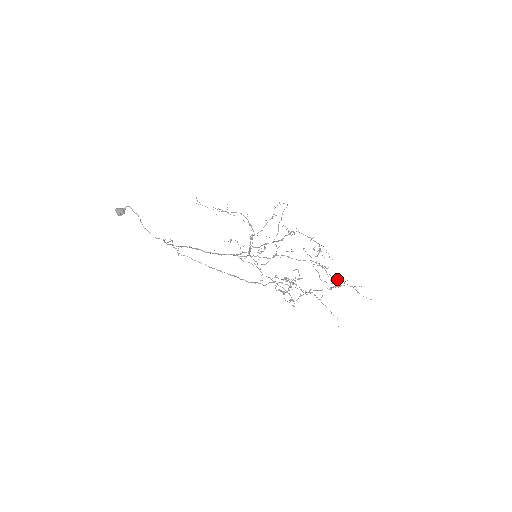
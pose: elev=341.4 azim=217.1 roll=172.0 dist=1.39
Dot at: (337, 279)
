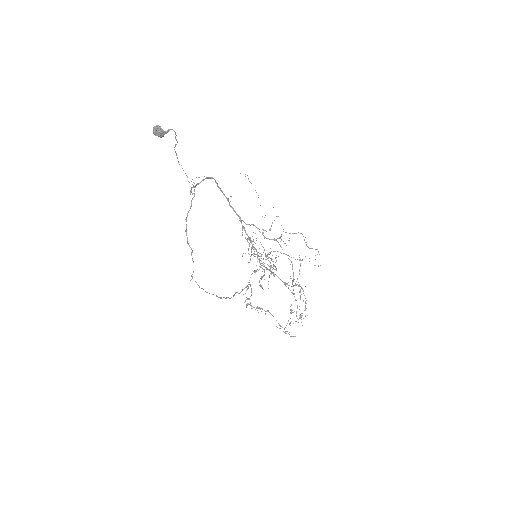
Dot at: (294, 293)
